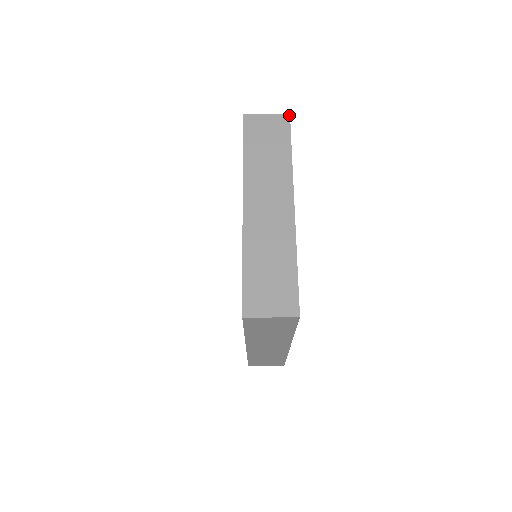
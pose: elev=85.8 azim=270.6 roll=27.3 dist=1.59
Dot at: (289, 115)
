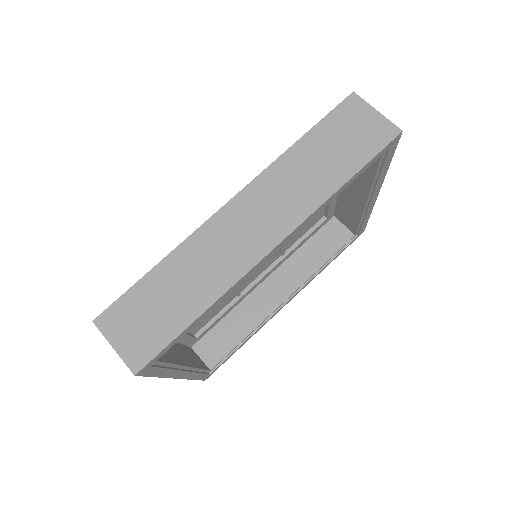
Dot at: (364, 230)
